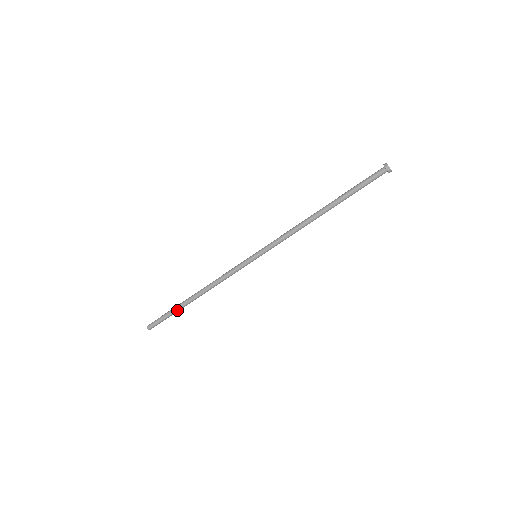
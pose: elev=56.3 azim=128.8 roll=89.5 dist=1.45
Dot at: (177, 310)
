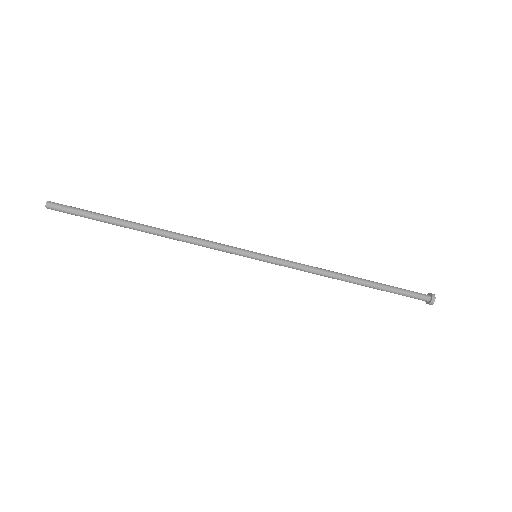
Dot at: (111, 220)
